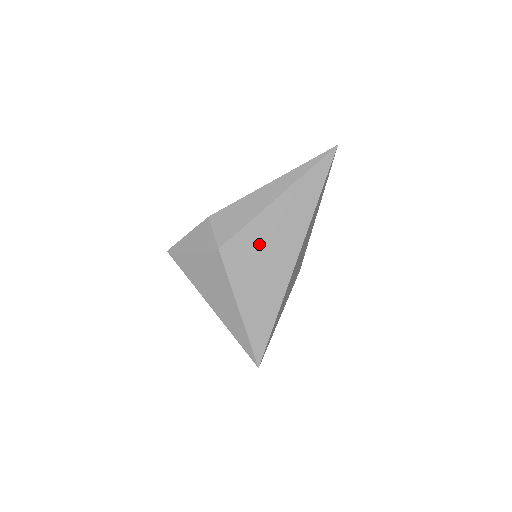
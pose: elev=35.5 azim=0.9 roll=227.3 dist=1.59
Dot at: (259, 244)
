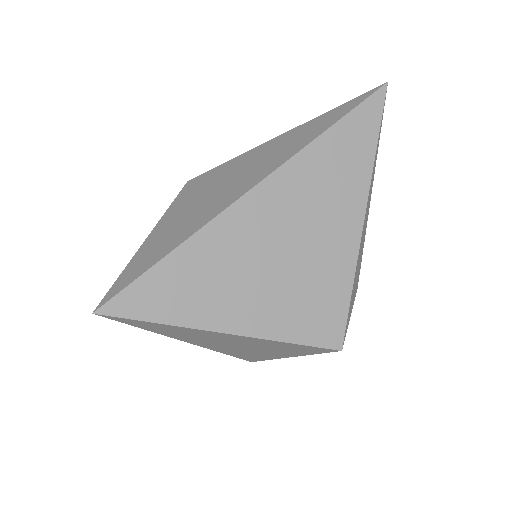
Dot at: (226, 175)
